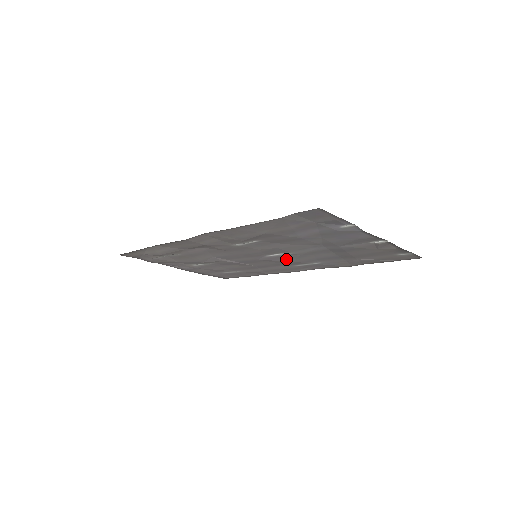
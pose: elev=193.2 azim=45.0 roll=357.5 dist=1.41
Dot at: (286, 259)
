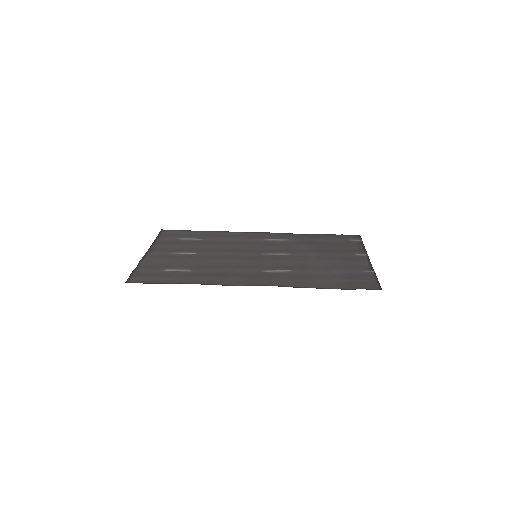
Dot at: (273, 249)
